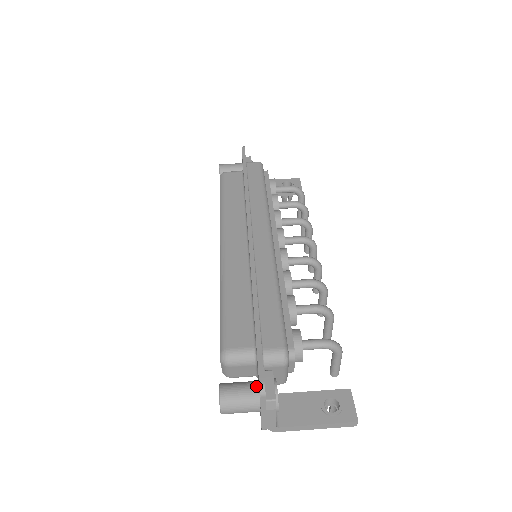
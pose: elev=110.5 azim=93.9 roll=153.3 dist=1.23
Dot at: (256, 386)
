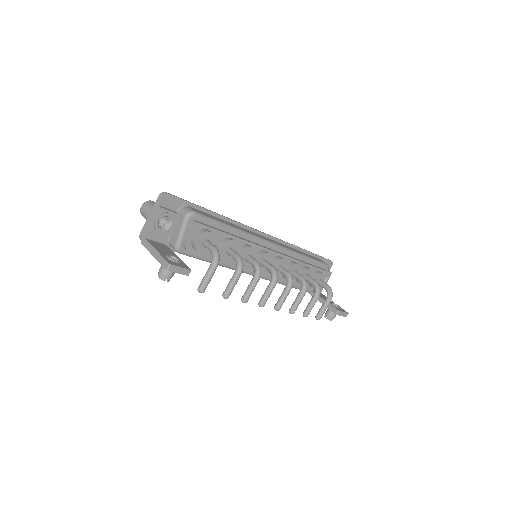
Dot at: occluded
